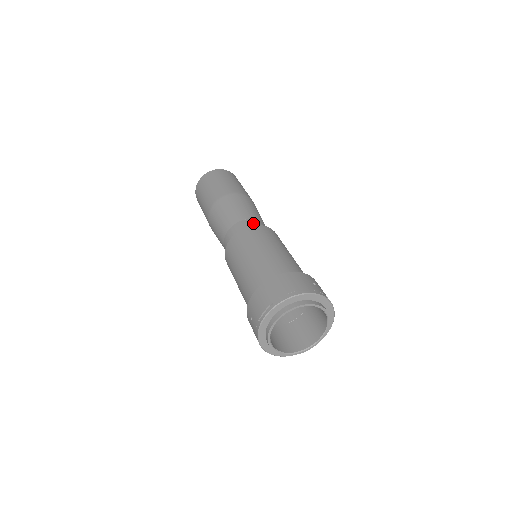
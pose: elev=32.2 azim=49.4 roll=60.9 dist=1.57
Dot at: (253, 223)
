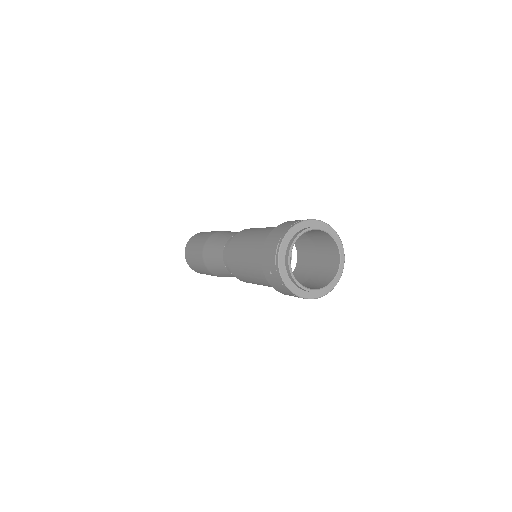
Dot at: occluded
